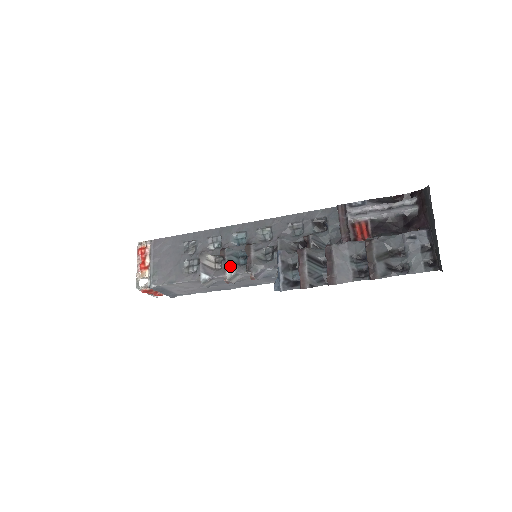
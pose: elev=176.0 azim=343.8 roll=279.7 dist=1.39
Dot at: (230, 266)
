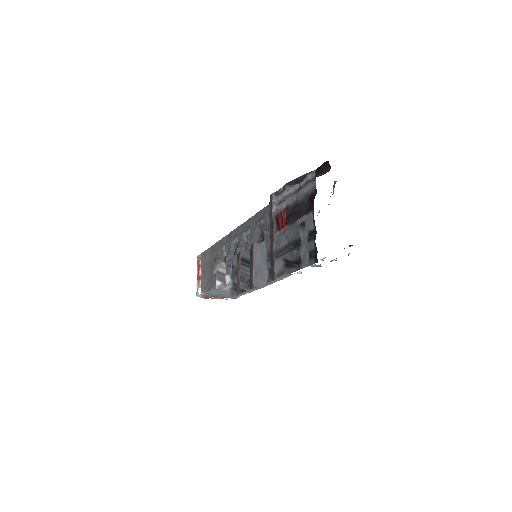
Dot at: (228, 272)
